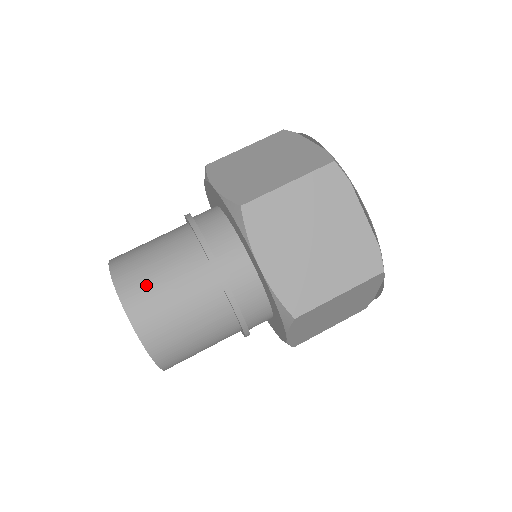
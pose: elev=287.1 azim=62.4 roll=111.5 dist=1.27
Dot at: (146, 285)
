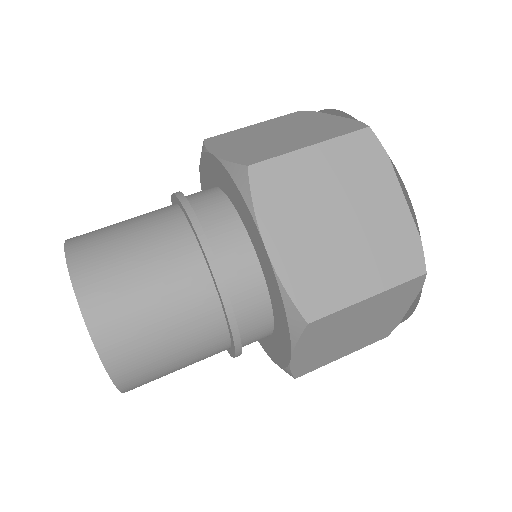
Dot at: occluded
